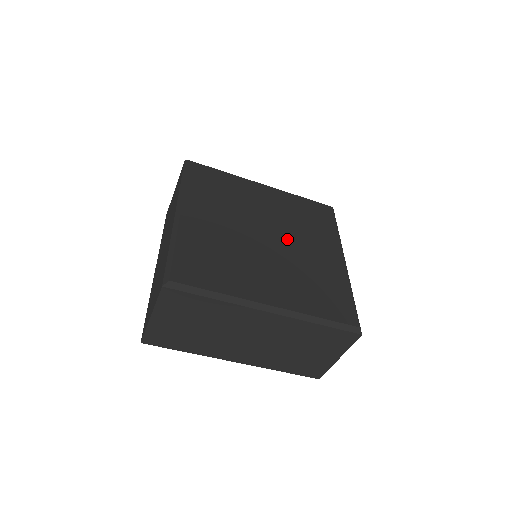
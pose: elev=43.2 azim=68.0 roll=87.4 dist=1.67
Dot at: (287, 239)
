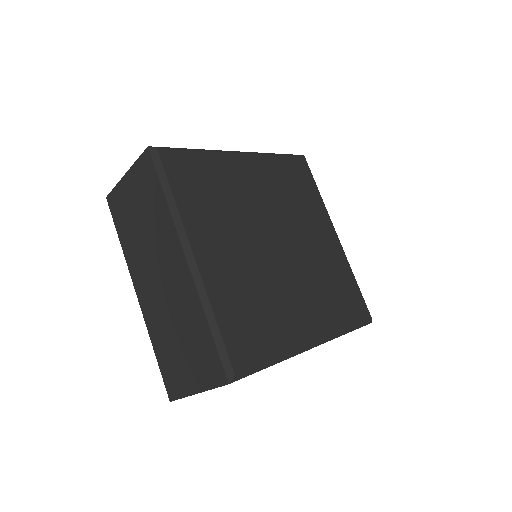
Dot at: (290, 267)
